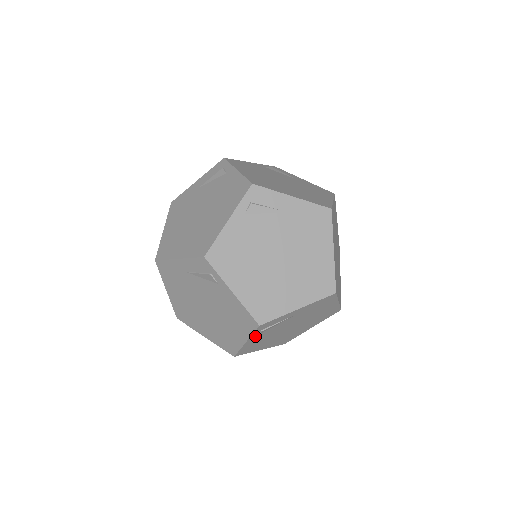
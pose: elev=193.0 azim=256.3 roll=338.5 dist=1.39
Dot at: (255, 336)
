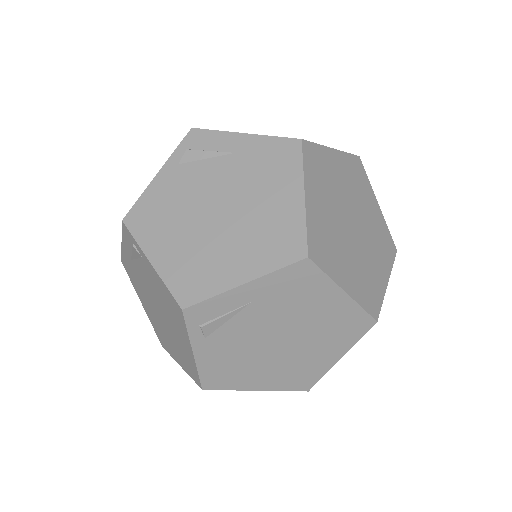
Dot at: (202, 341)
